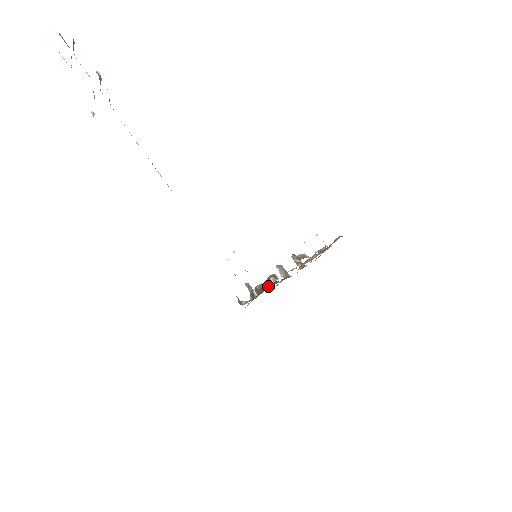
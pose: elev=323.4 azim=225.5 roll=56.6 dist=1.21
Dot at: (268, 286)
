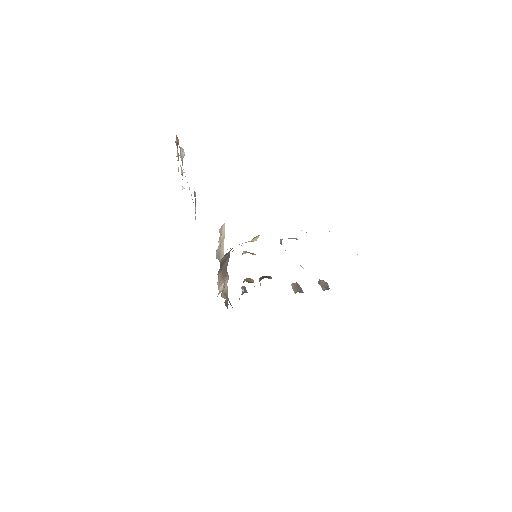
Dot at: occluded
